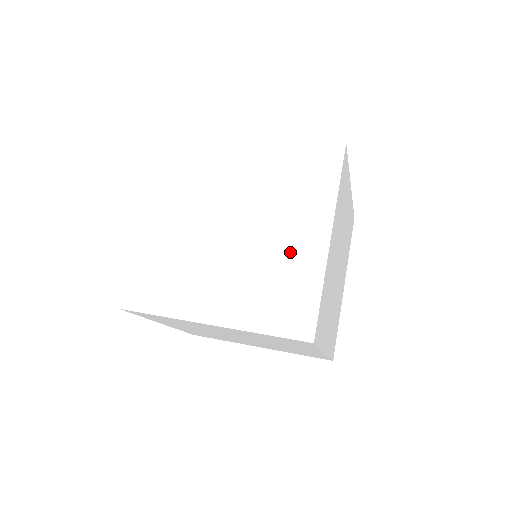
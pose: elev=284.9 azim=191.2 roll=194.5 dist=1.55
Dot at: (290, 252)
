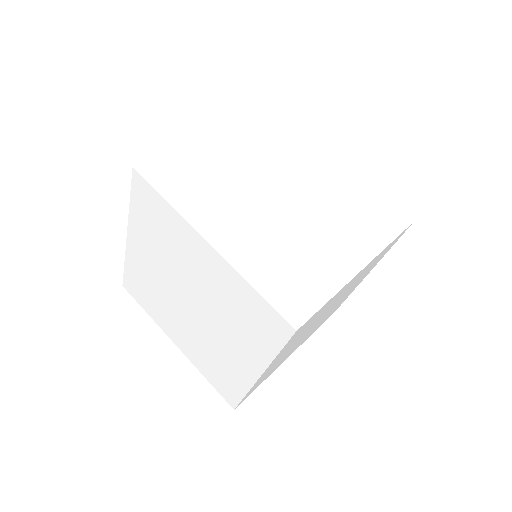
Dot at: (338, 184)
